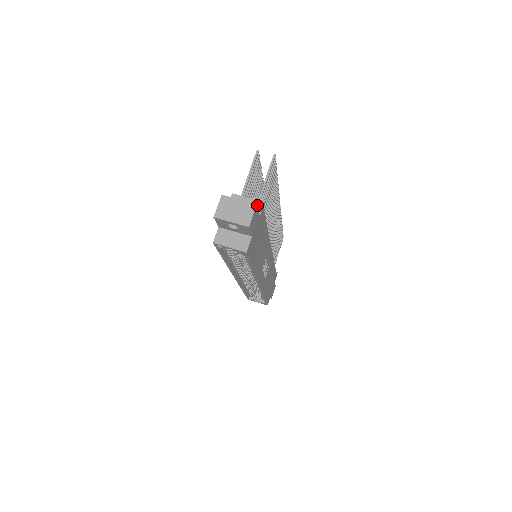
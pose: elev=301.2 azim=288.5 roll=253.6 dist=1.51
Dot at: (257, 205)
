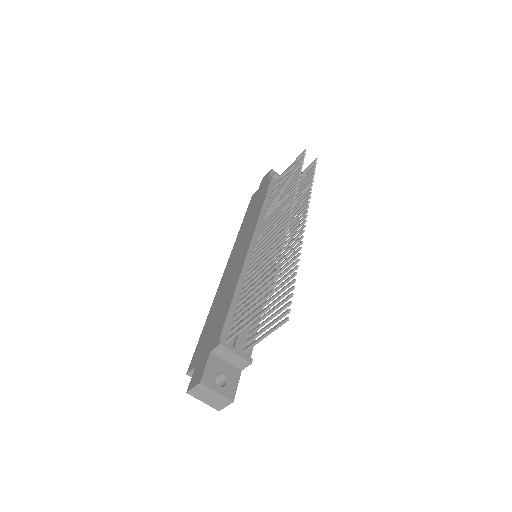
Dot at: (243, 363)
